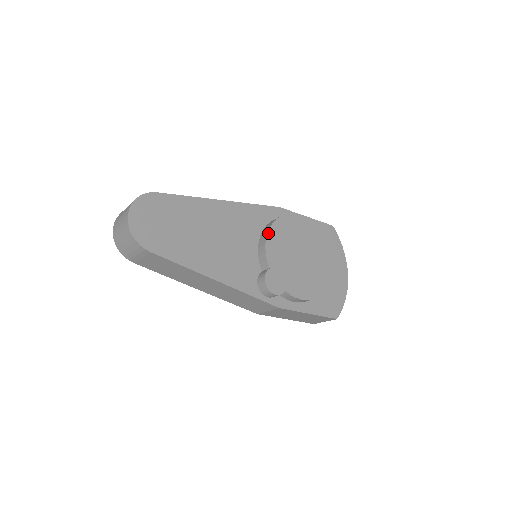
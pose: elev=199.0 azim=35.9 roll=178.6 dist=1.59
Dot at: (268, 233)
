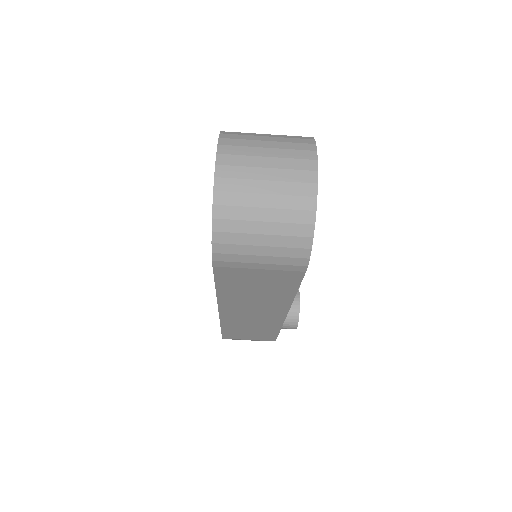
Dot at: occluded
